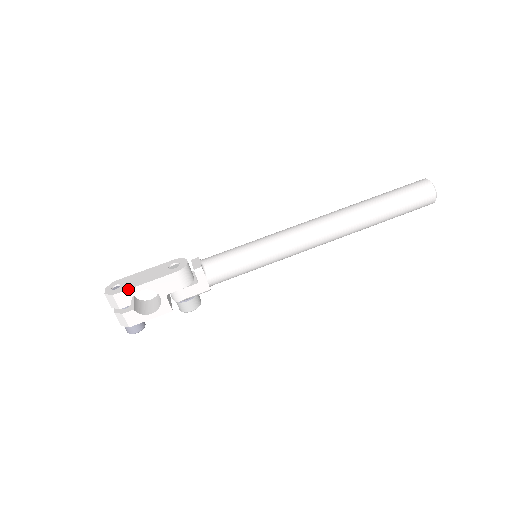
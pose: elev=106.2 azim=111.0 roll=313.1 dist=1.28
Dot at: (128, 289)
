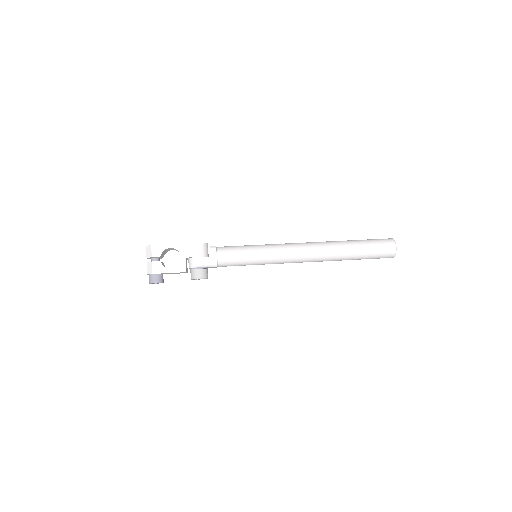
Dot at: (163, 244)
